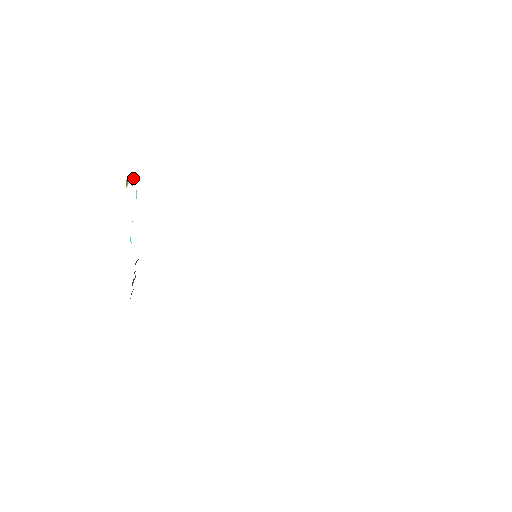
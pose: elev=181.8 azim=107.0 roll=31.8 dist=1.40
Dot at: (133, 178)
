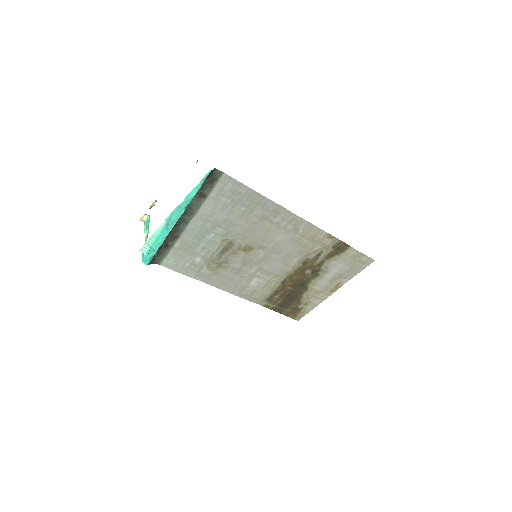
Dot at: (149, 219)
